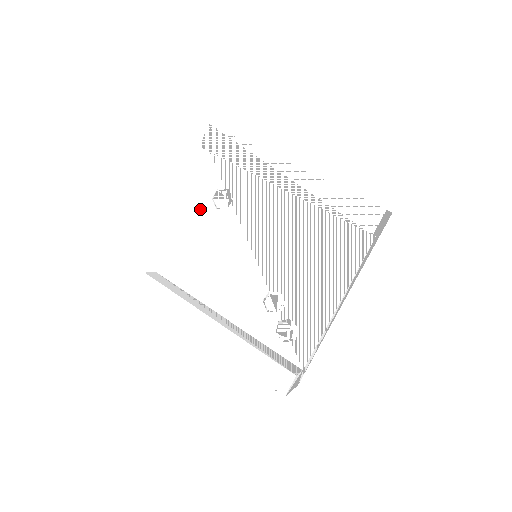
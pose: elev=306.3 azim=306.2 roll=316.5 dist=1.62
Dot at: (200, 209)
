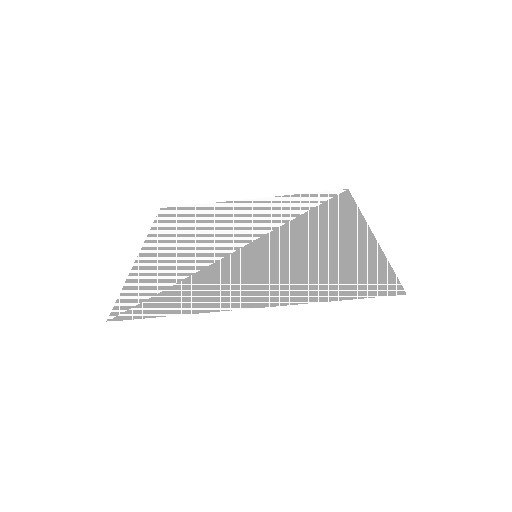
Dot at: occluded
